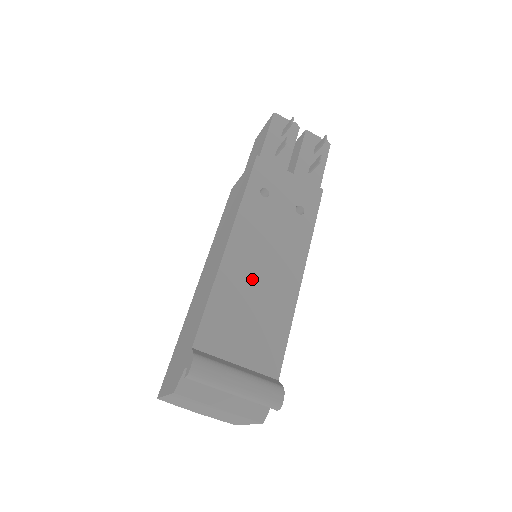
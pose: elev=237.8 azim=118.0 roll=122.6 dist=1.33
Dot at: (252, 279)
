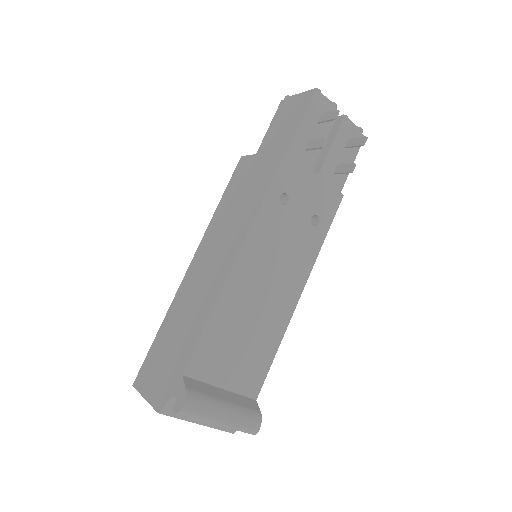
Dot at: (252, 301)
